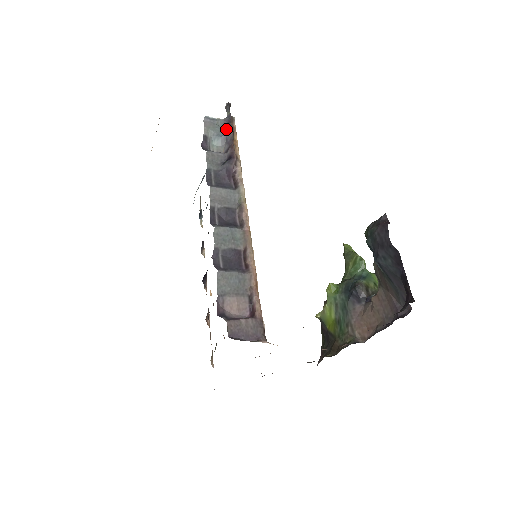
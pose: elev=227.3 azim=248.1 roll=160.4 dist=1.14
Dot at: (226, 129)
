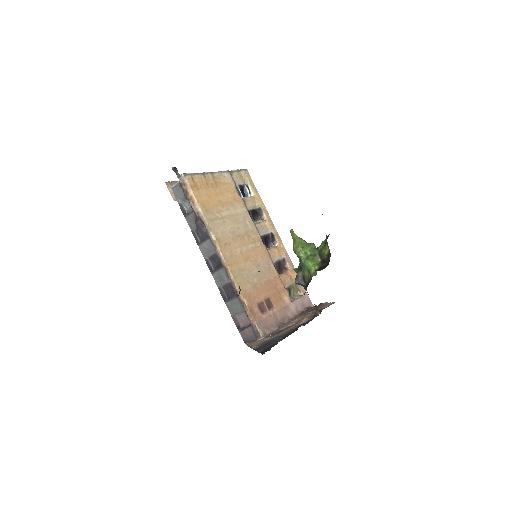
Dot at: (184, 190)
